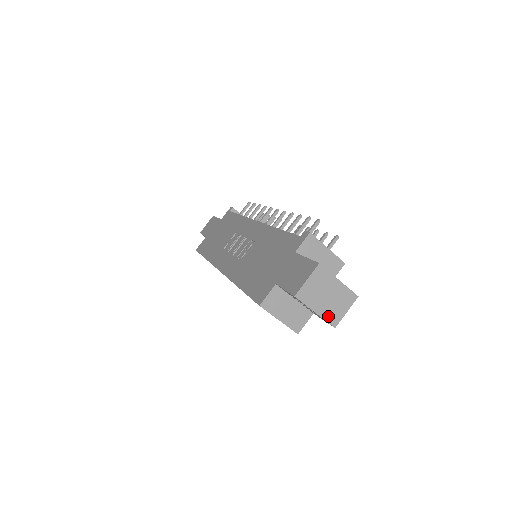
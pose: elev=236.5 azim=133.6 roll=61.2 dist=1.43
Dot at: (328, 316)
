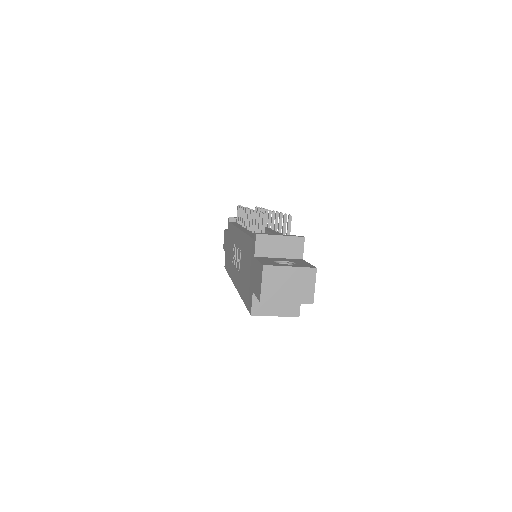
Dot at: (300, 299)
